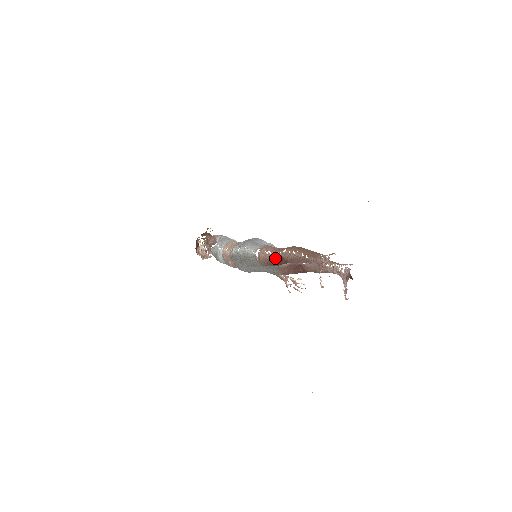
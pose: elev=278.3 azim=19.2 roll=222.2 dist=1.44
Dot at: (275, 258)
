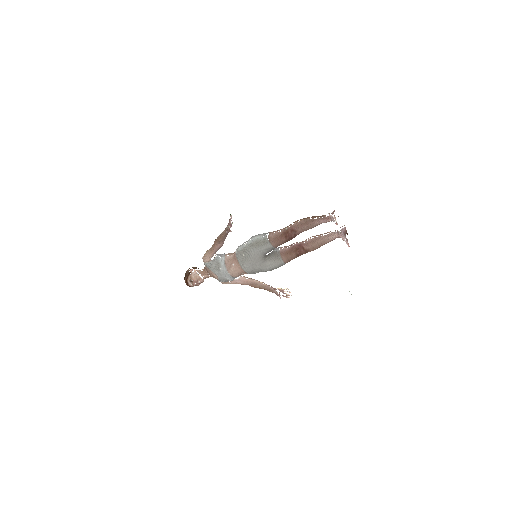
Dot at: (285, 232)
